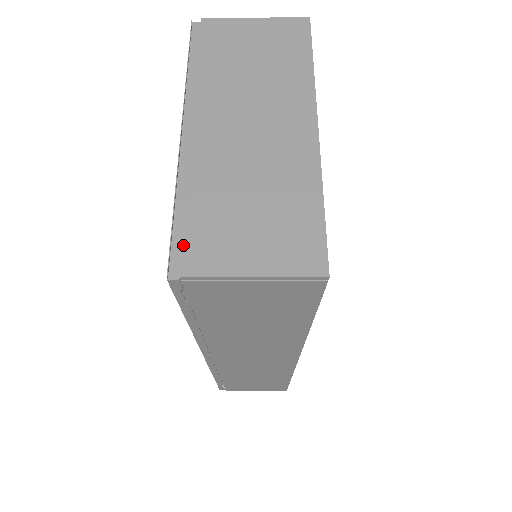
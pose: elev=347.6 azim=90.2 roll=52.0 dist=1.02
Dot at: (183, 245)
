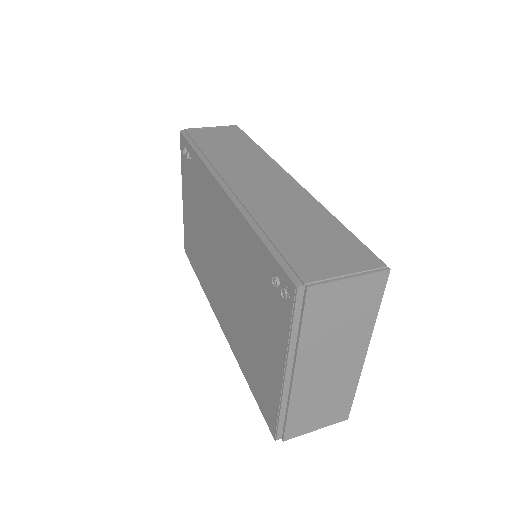
Dot at: (285, 431)
